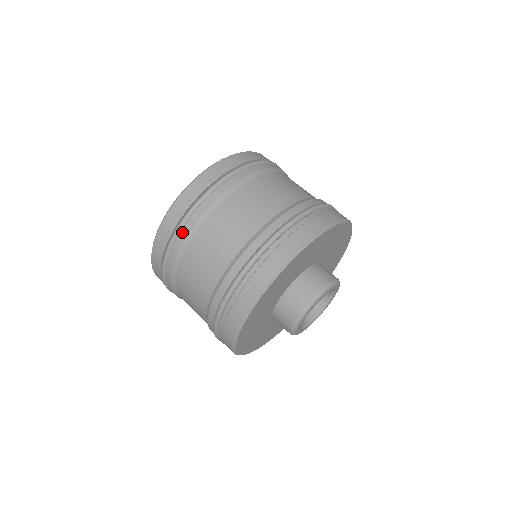
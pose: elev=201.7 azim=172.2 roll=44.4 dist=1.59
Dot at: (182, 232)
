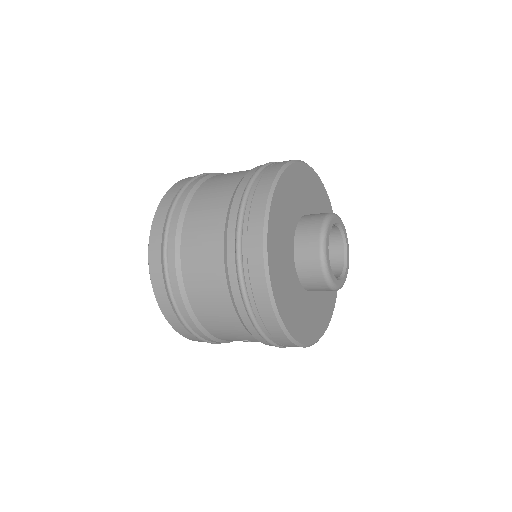
Dot at: (171, 277)
